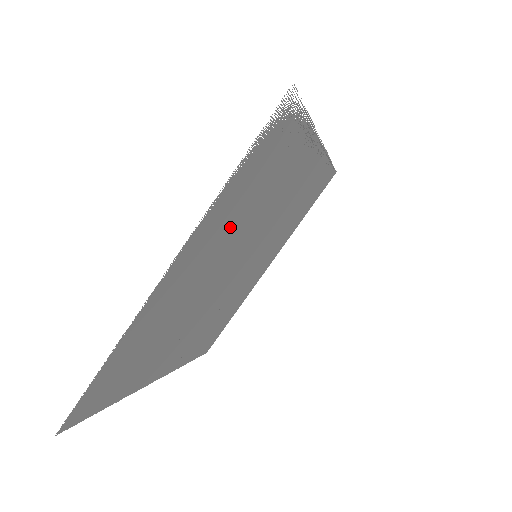
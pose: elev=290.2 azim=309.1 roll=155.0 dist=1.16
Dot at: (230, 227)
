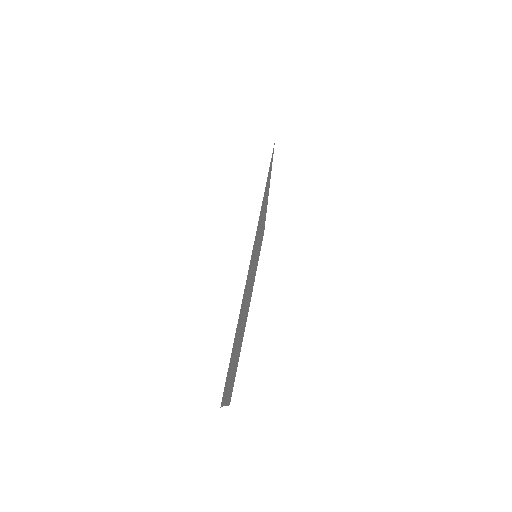
Dot at: (235, 353)
